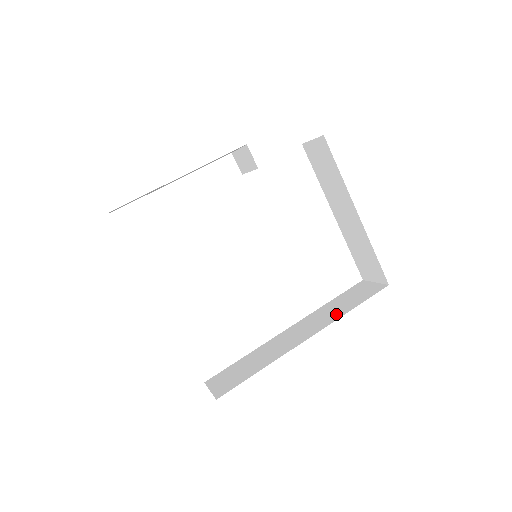
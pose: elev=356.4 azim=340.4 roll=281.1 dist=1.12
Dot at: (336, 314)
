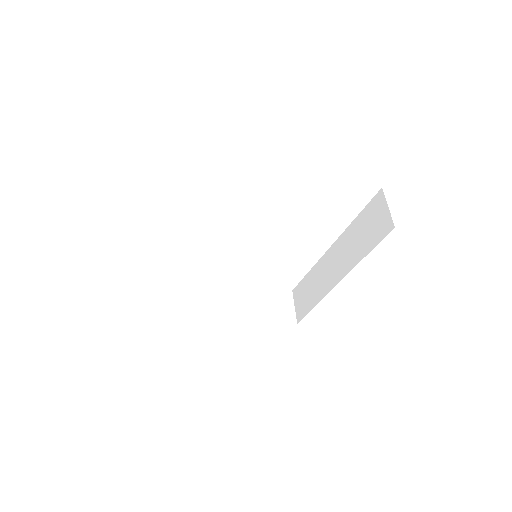
Dot at: (356, 255)
